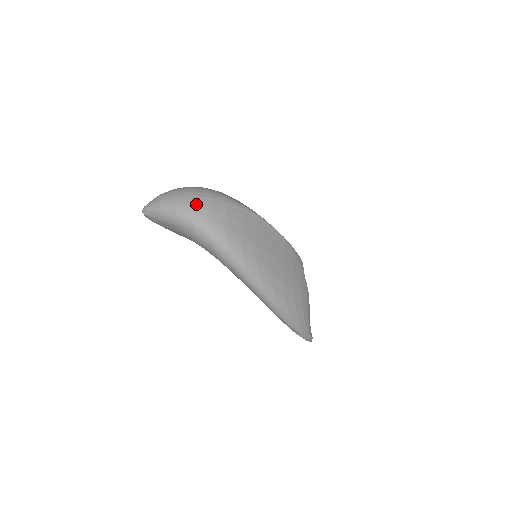
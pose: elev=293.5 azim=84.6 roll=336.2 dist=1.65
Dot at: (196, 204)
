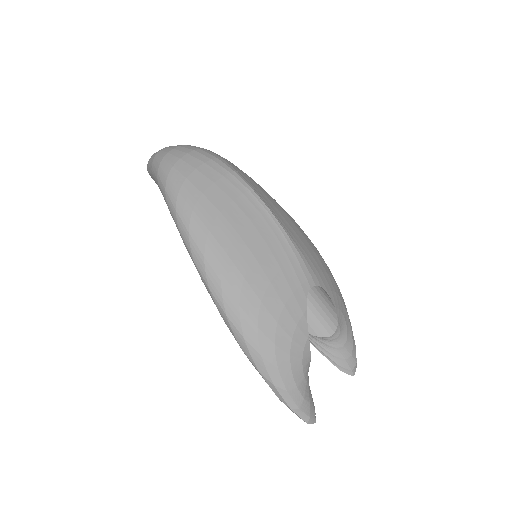
Dot at: (173, 152)
